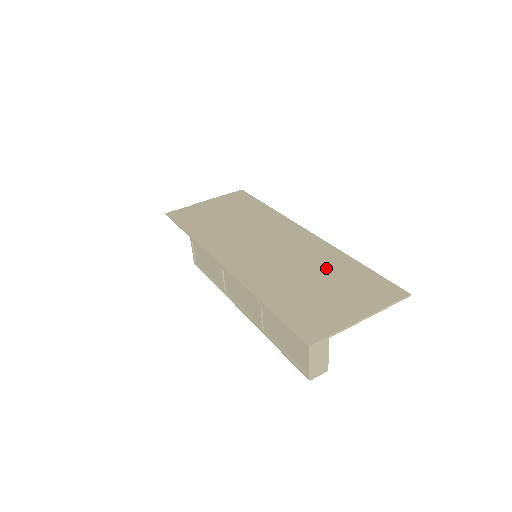
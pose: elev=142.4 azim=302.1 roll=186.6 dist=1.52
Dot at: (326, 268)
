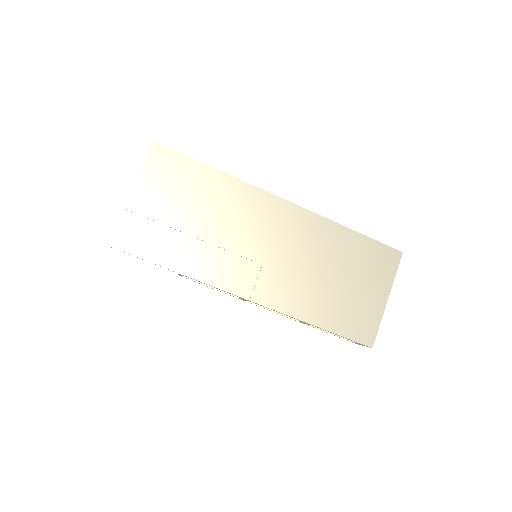
Dot at: (336, 254)
